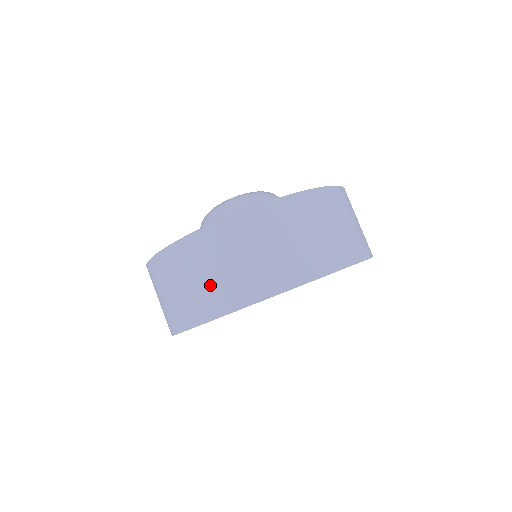
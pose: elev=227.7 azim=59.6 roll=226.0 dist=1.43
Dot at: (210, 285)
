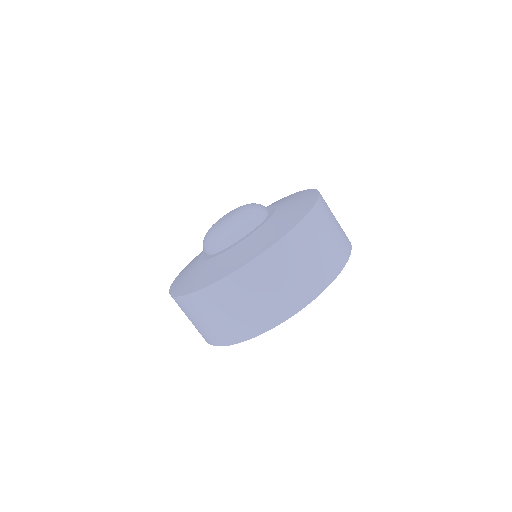
Dot at: occluded
